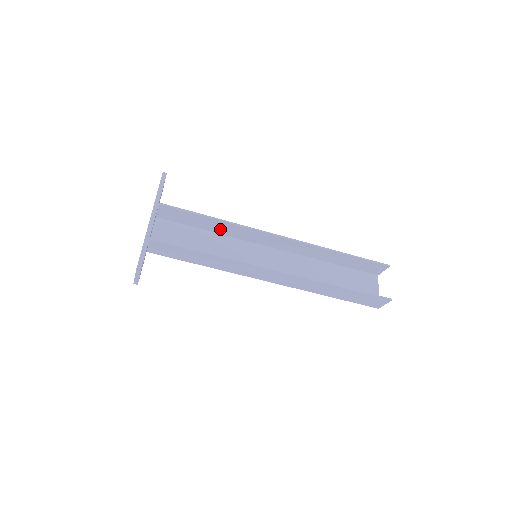
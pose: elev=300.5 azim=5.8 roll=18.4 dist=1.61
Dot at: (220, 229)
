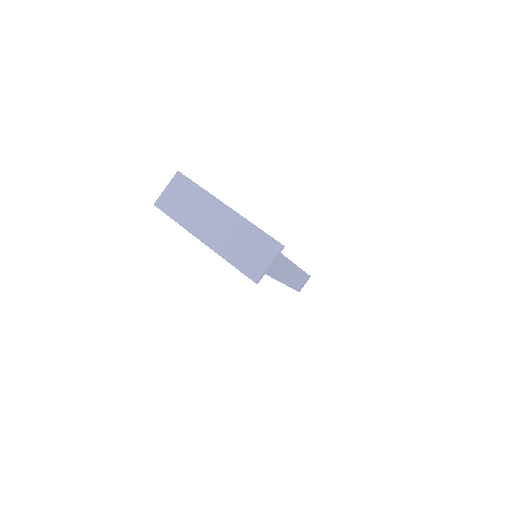
Dot at: occluded
